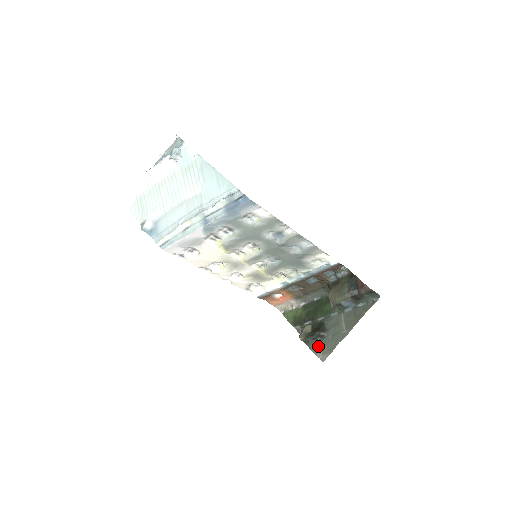
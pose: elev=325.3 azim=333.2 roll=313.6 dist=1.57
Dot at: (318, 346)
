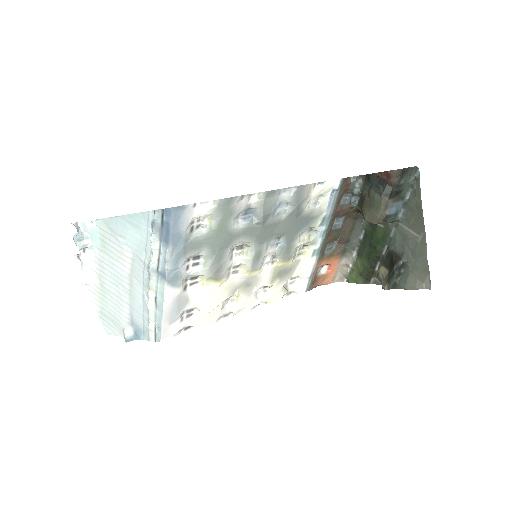
Dot at: (409, 279)
